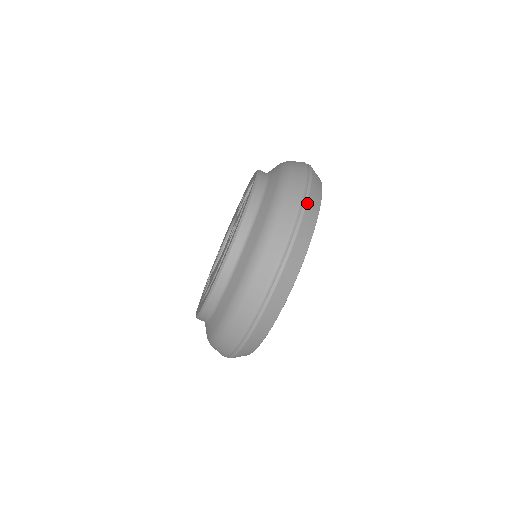
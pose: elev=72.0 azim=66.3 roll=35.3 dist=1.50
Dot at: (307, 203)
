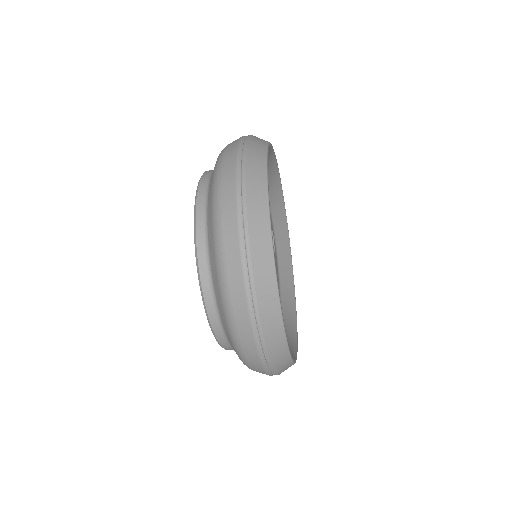
Dot at: (251, 254)
